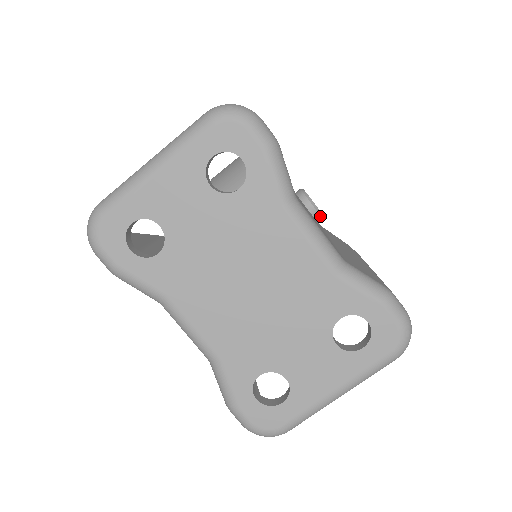
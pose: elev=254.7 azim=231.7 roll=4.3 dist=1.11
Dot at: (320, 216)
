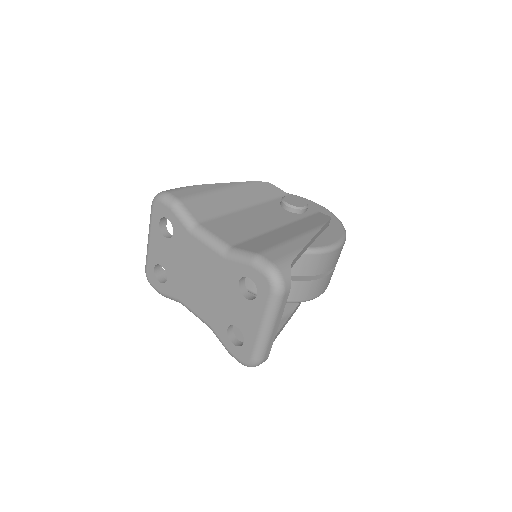
Dot at: (297, 209)
